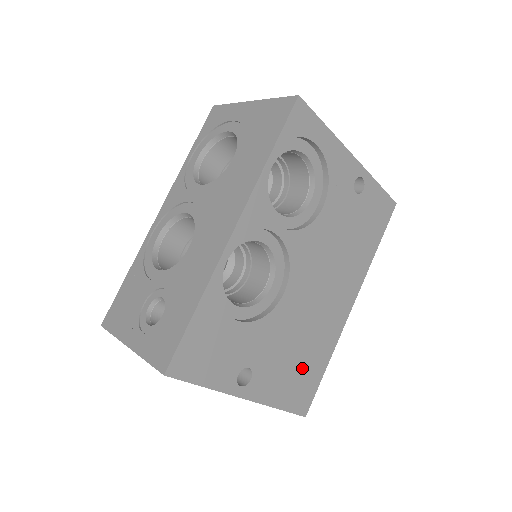
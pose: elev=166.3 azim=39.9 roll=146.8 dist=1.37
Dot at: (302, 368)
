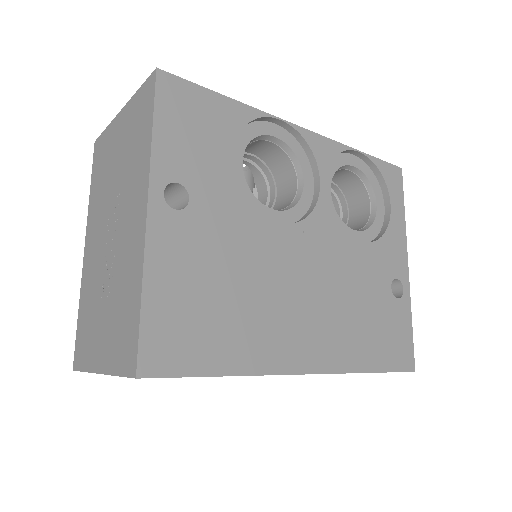
Dot at: (210, 313)
